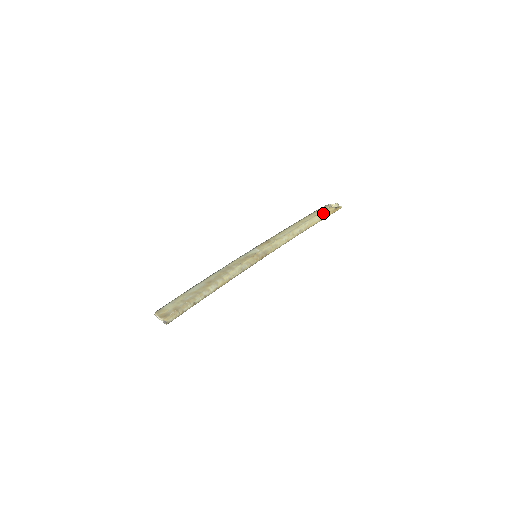
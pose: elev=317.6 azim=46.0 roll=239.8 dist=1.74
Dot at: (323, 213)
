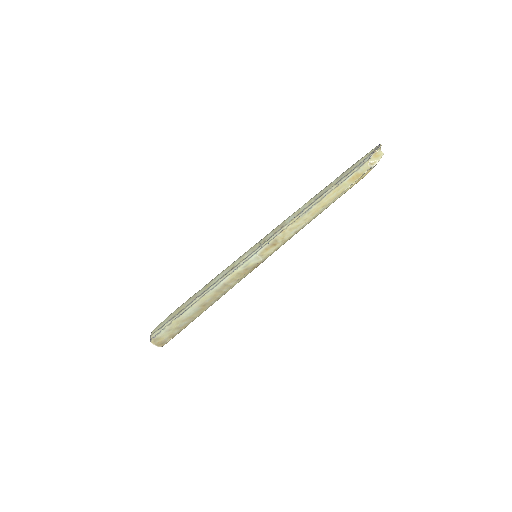
Dot at: occluded
